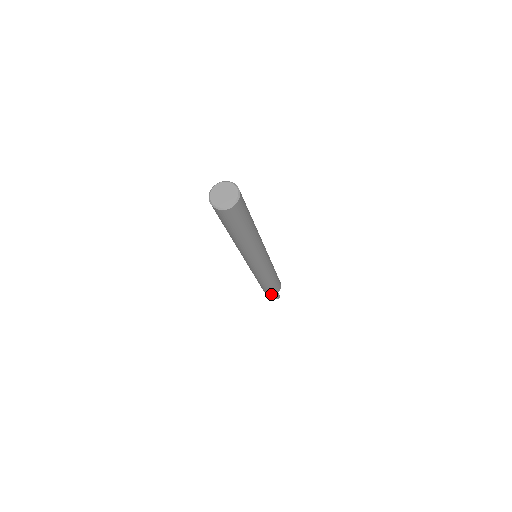
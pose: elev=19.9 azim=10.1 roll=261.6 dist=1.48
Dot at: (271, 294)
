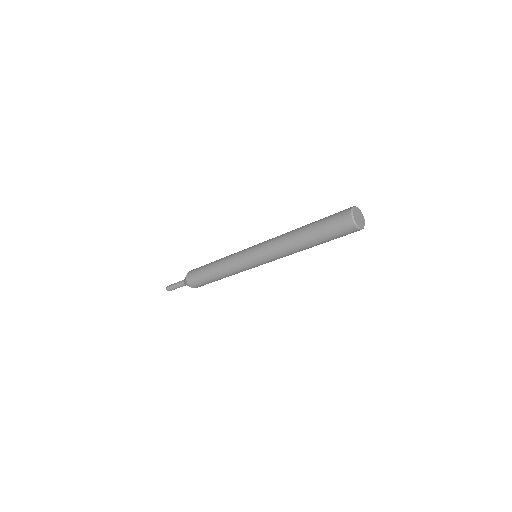
Dot at: occluded
